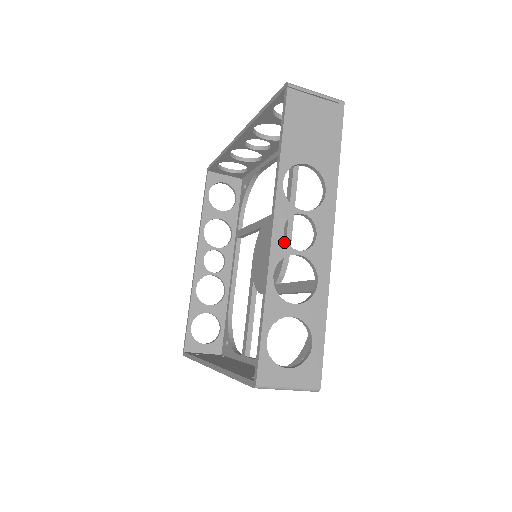
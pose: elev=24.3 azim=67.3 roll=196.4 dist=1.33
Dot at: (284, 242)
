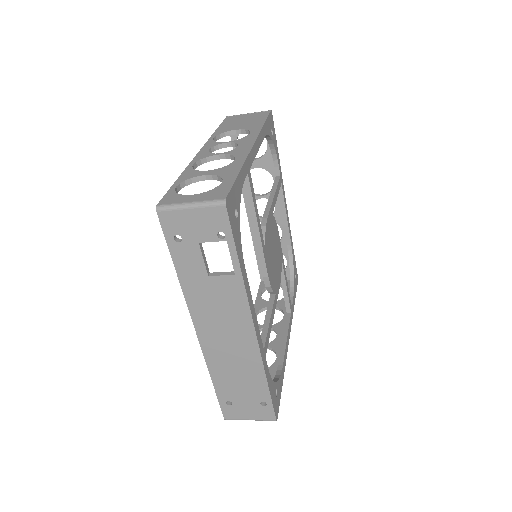
Dot at: (207, 153)
